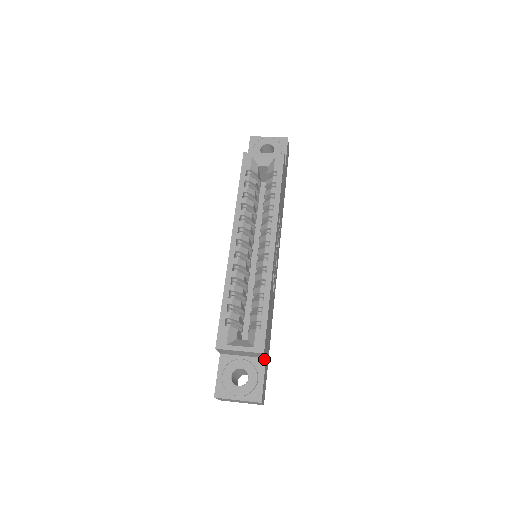
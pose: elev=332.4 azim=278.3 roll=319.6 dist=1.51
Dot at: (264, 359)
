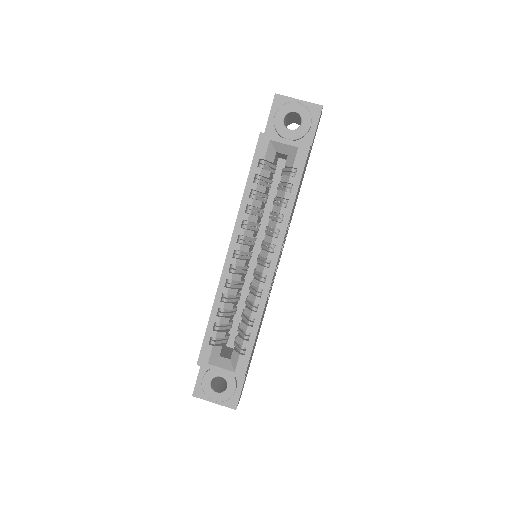
Dot at: occluded
